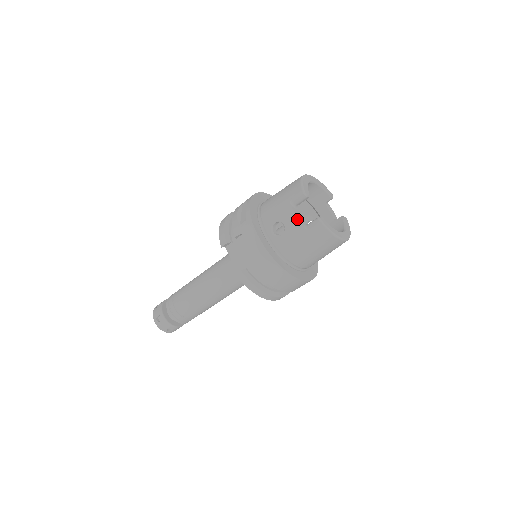
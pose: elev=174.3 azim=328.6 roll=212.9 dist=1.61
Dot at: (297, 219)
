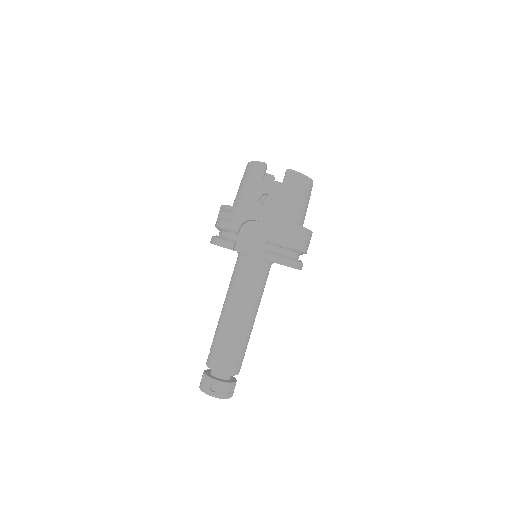
Dot at: (273, 181)
